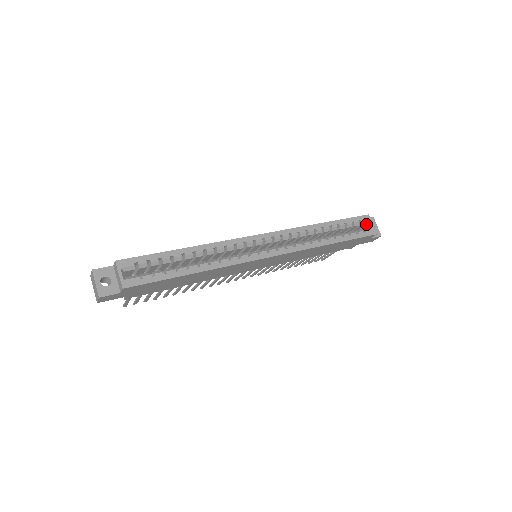
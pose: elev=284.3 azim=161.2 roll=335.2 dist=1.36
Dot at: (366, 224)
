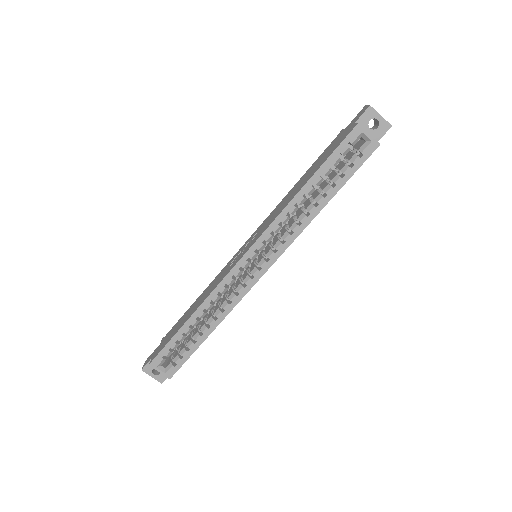
Dot at: (360, 137)
